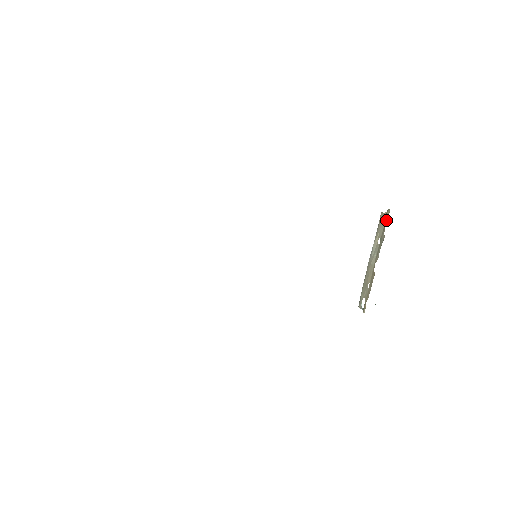
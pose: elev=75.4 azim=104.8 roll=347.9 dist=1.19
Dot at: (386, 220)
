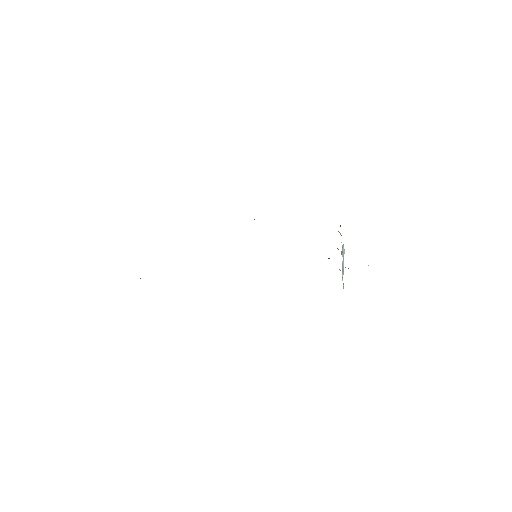
Dot at: occluded
